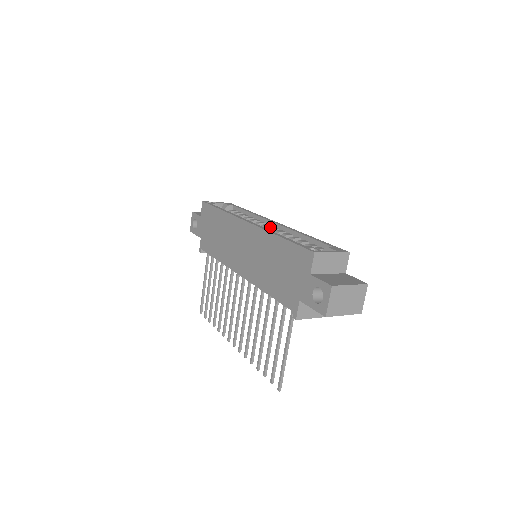
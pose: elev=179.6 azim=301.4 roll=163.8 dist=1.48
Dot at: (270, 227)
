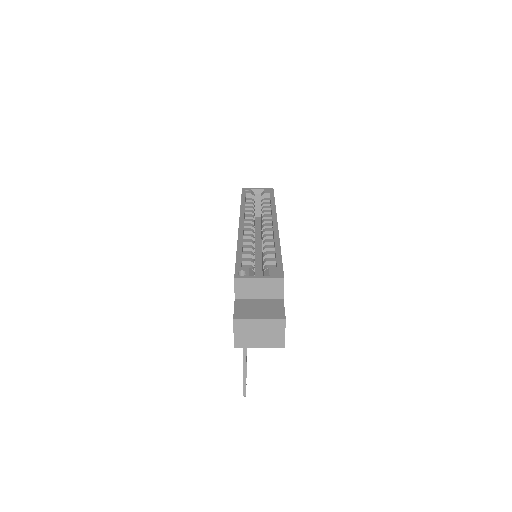
Dot at: (265, 228)
